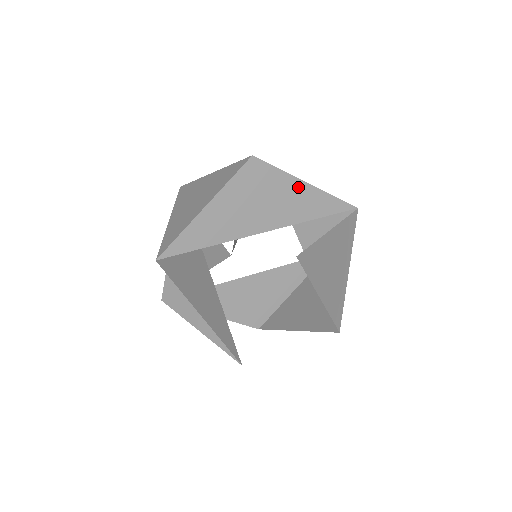
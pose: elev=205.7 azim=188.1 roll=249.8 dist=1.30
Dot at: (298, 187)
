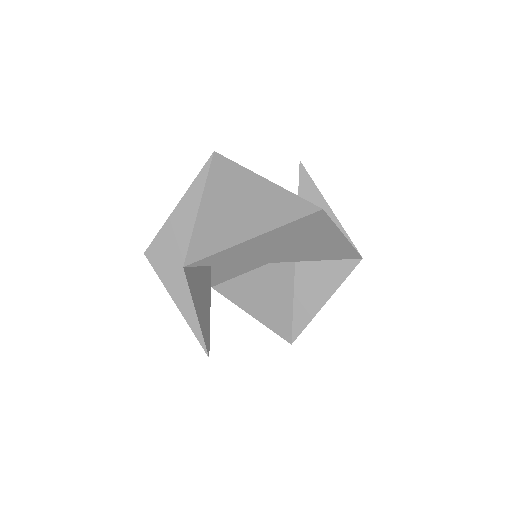
Dot at: (336, 237)
